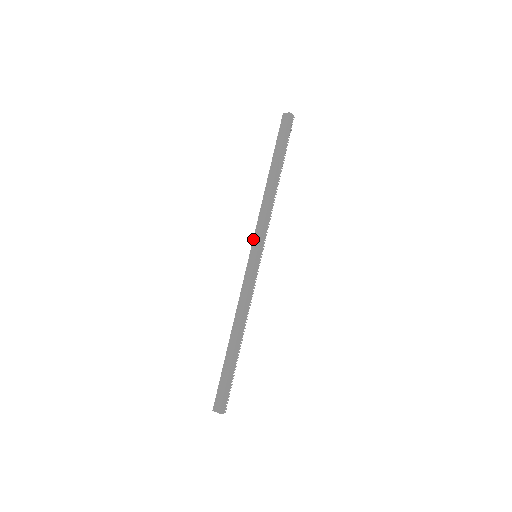
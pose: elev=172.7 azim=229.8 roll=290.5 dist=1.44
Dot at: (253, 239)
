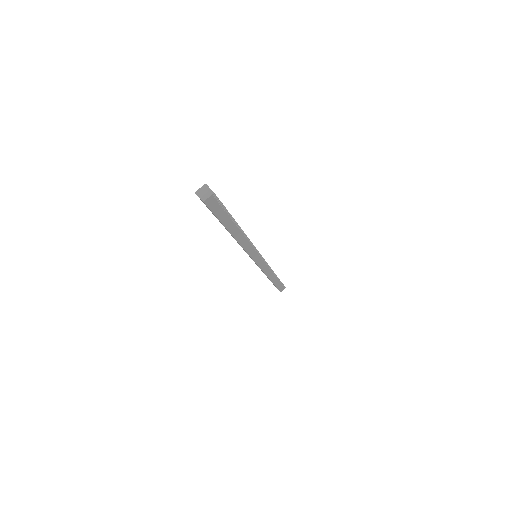
Dot at: occluded
